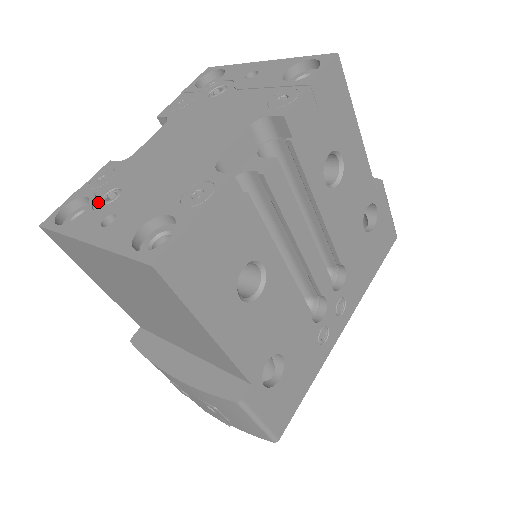
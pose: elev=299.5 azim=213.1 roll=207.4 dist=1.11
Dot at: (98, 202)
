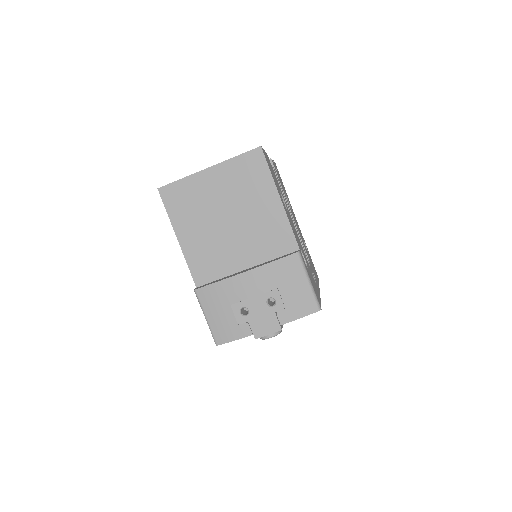
Dot at: occluded
